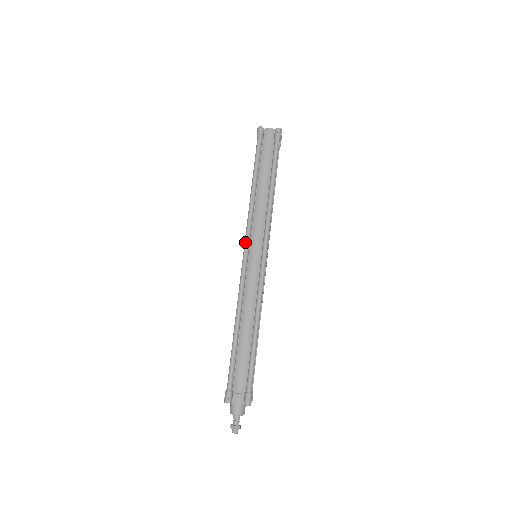
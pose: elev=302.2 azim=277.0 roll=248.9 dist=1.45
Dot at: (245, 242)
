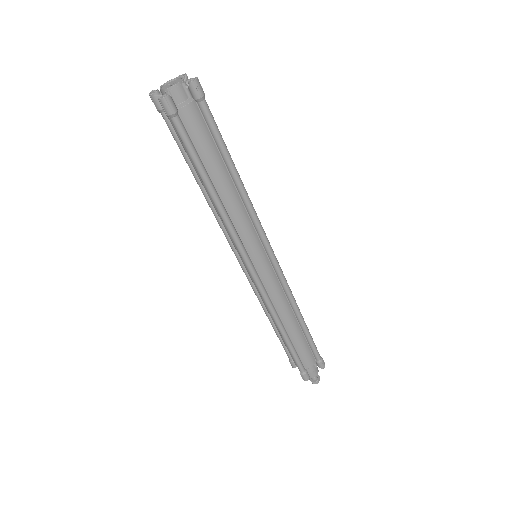
Dot at: (245, 261)
